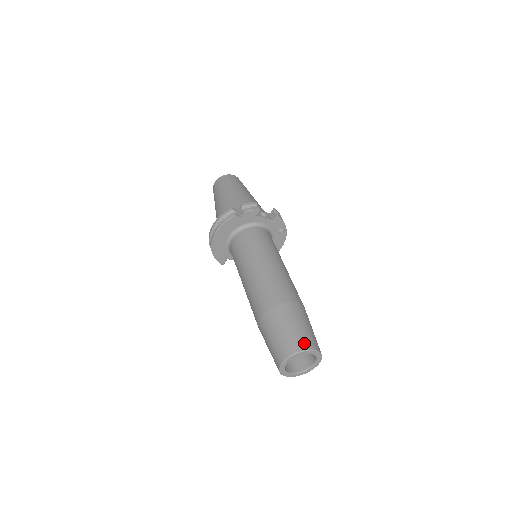
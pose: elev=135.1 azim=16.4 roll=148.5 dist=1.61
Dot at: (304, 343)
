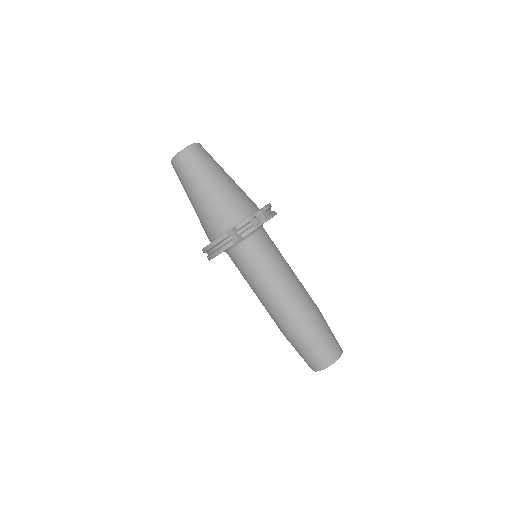
Dot at: (332, 357)
